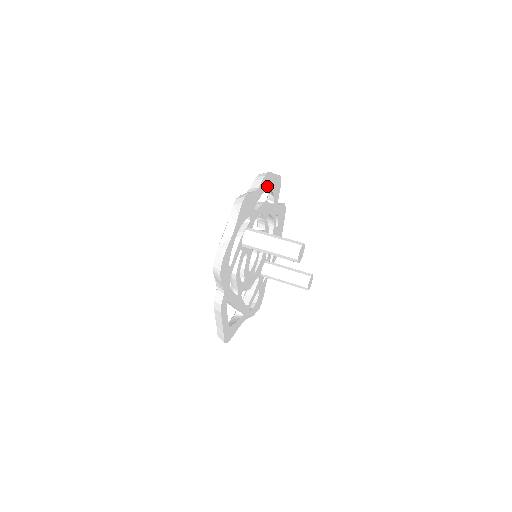
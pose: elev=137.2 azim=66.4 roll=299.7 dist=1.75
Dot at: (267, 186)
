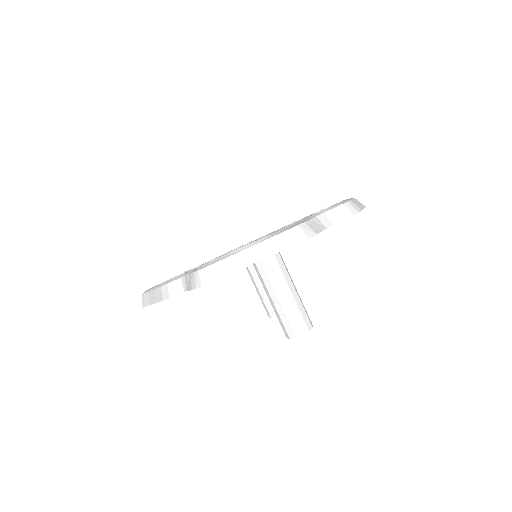
Dot at: occluded
